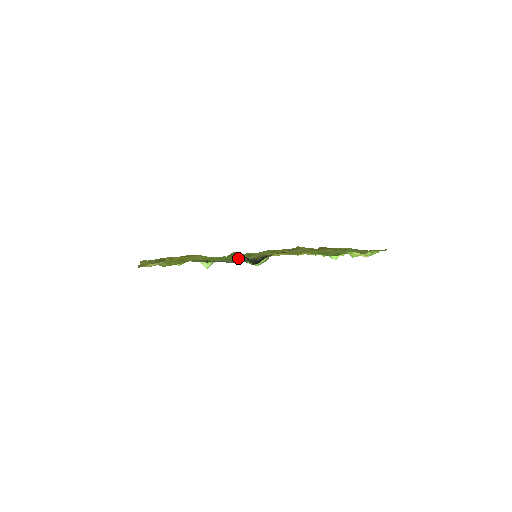
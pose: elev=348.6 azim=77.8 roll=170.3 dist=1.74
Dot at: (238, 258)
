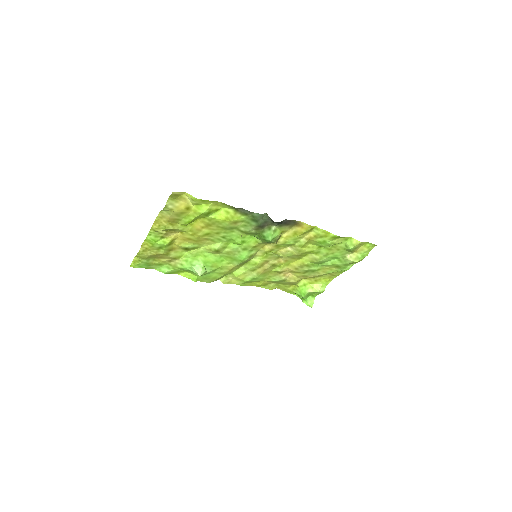
Dot at: (250, 234)
